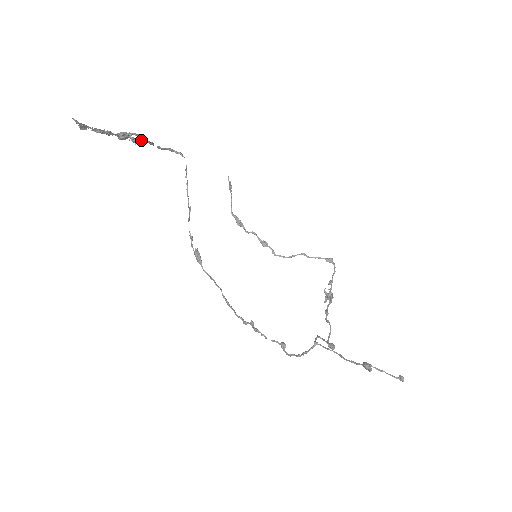
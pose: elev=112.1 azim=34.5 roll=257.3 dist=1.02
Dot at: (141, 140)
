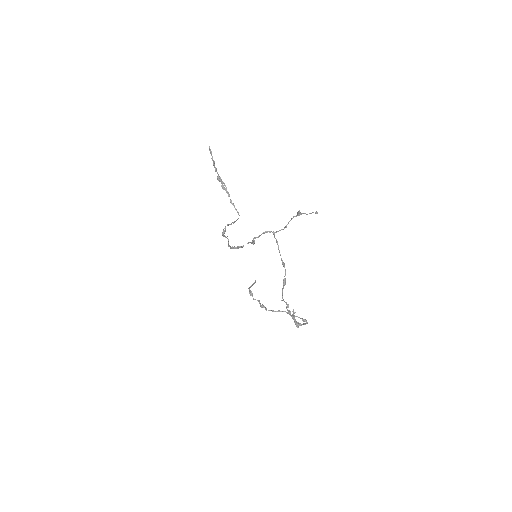
Dot at: (225, 189)
